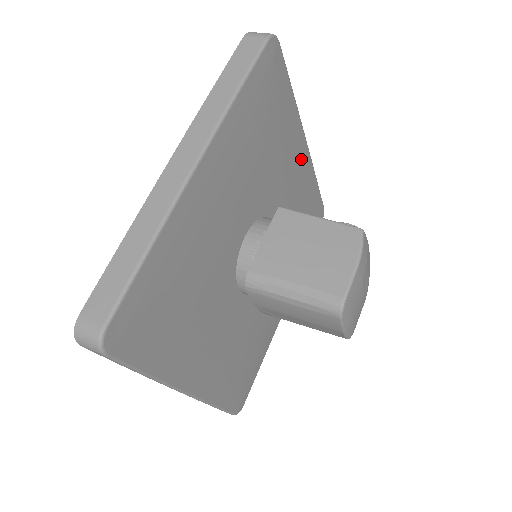
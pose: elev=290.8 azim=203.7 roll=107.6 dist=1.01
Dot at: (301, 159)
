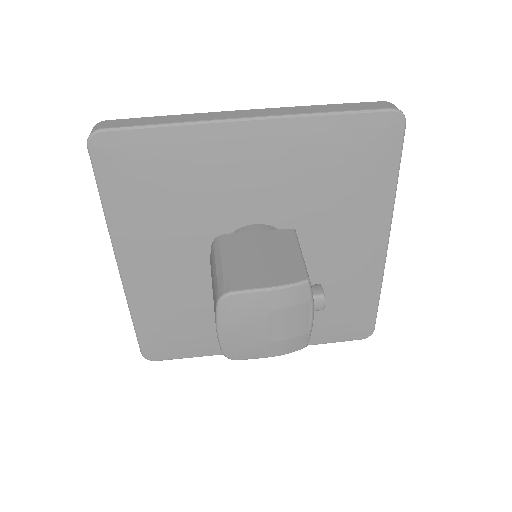
Dot at: (369, 246)
